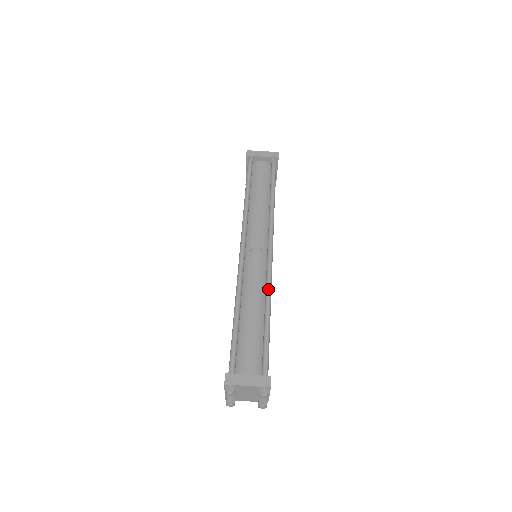
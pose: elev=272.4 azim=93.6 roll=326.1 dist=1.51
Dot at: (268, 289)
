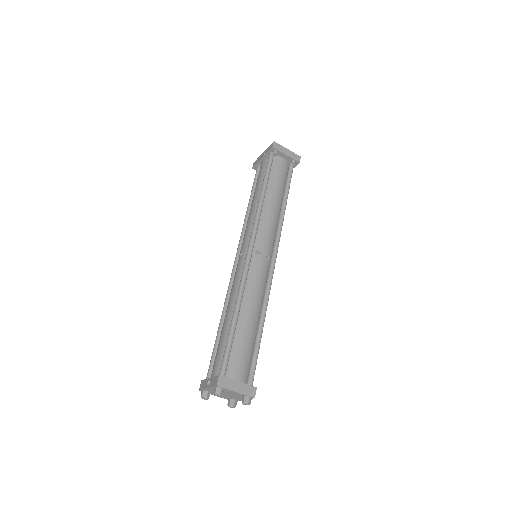
Dot at: (267, 299)
